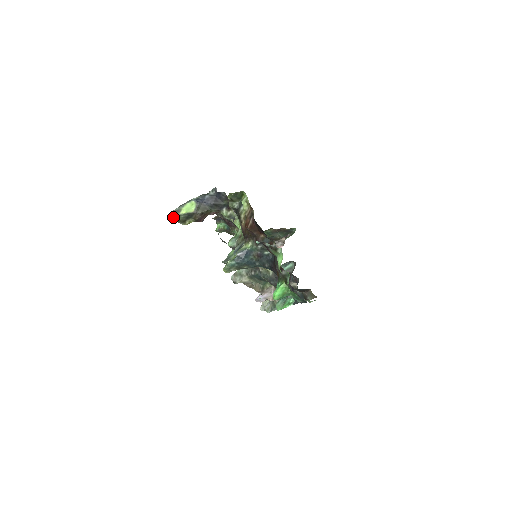
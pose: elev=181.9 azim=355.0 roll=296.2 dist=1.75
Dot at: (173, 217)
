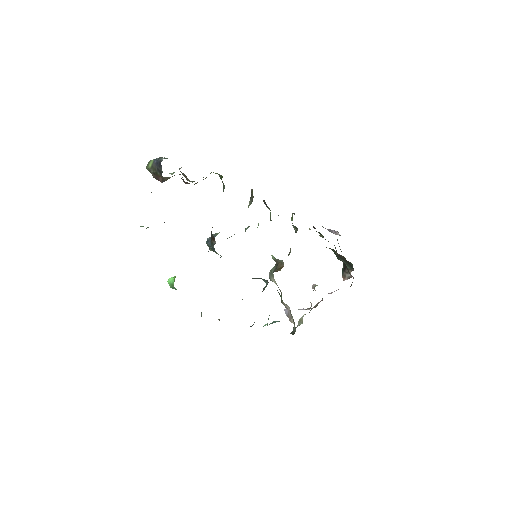
Dot at: occluded
